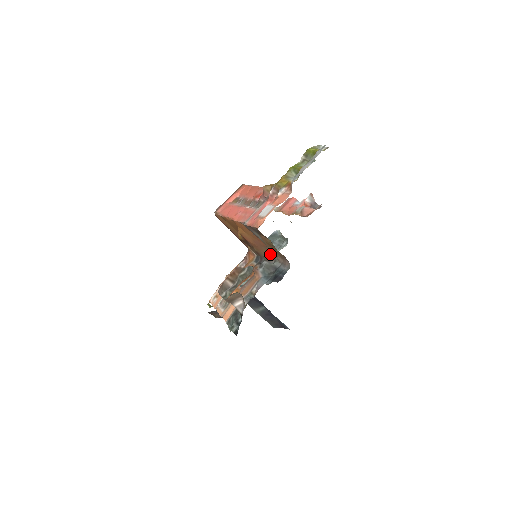
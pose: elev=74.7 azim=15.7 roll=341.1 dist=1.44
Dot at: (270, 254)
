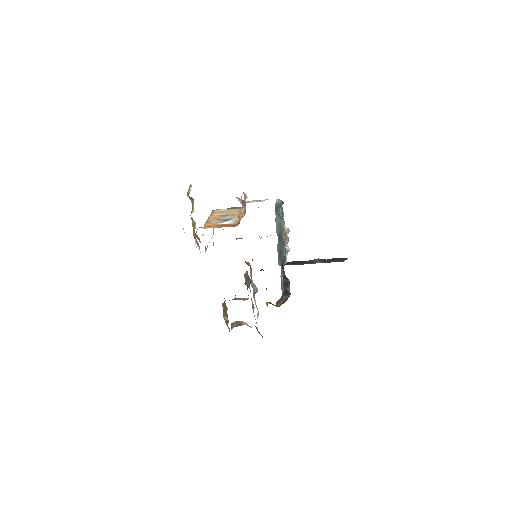
Dot at: occluded
